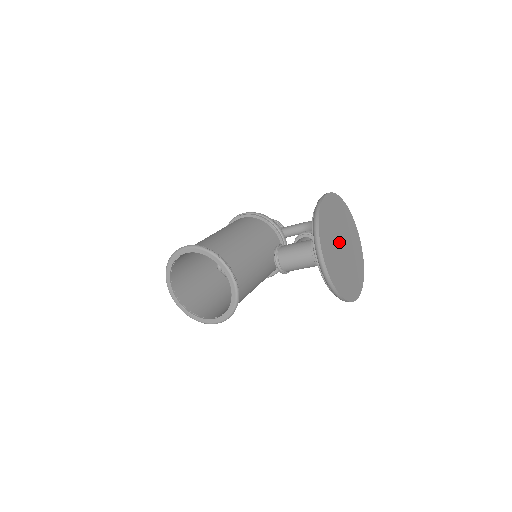
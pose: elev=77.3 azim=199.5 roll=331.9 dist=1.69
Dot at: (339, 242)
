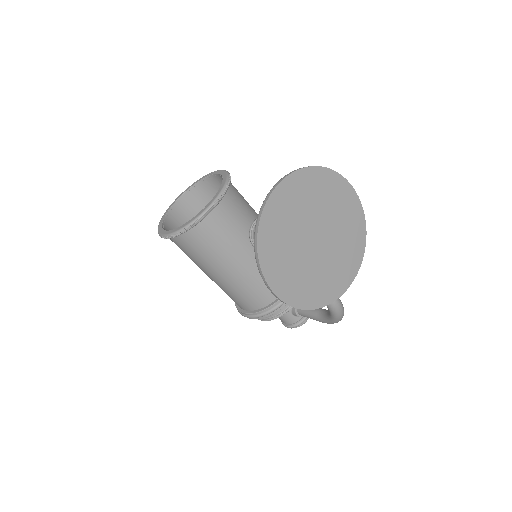
Dot at: (317, 226)
